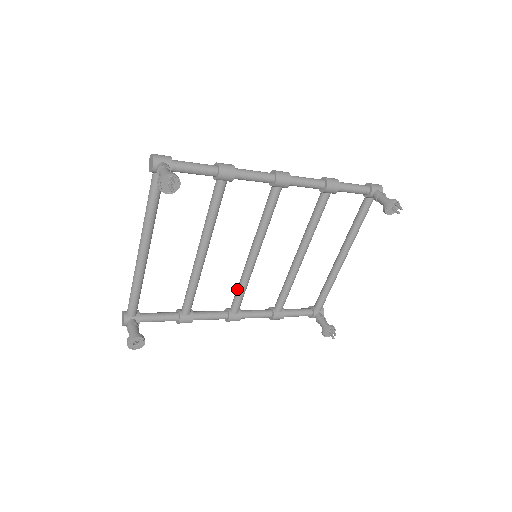
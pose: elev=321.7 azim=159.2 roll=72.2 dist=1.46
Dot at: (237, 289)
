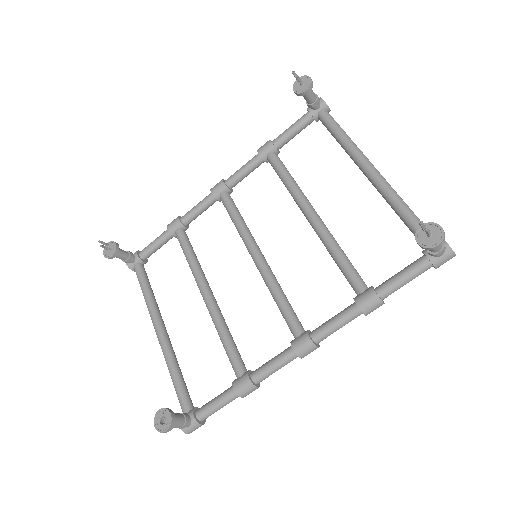
Dot at: occluded
